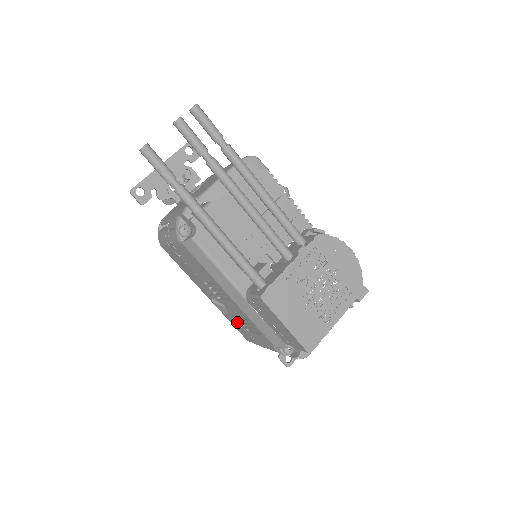
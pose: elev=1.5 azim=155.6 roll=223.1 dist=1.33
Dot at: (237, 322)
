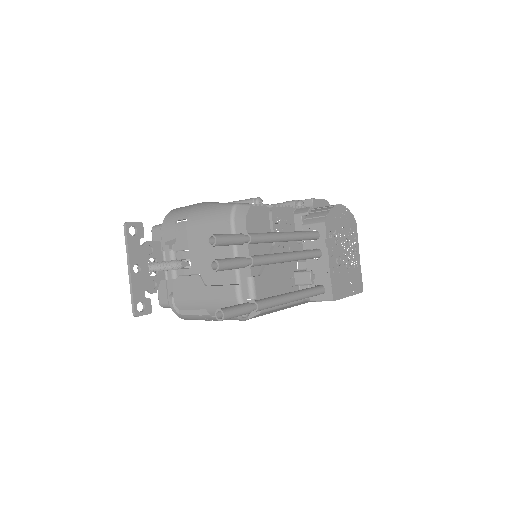
Dot at: occluded
